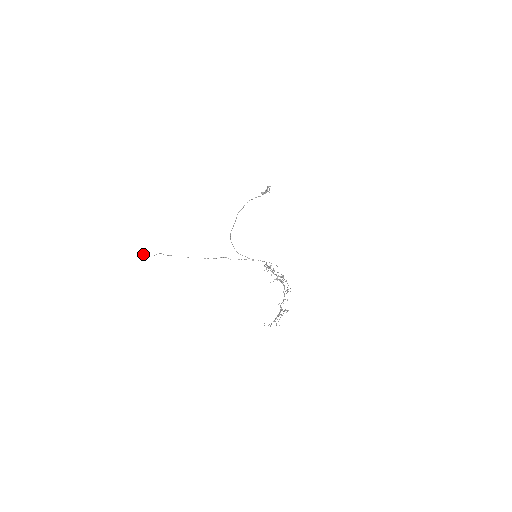
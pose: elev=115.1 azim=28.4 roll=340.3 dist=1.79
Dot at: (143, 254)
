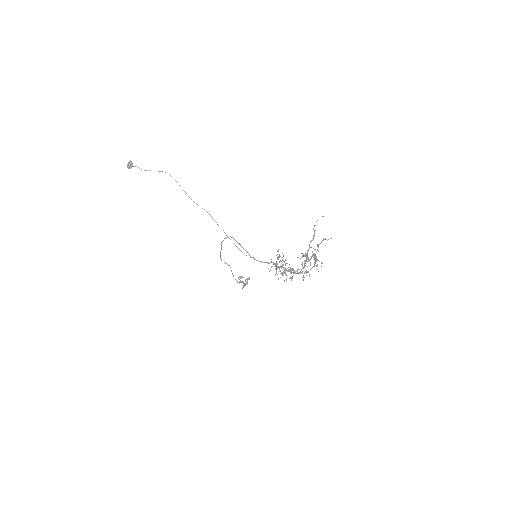
Dot at: (130, 161)
